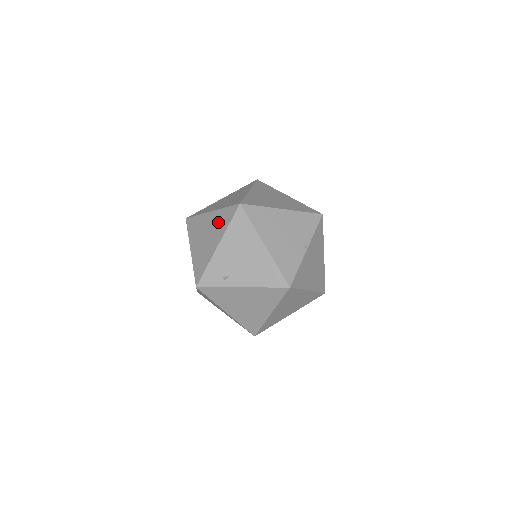
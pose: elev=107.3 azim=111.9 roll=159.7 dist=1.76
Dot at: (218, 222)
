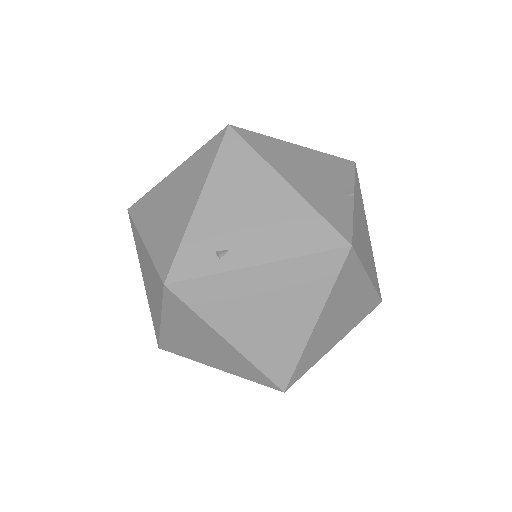
Dot at: (191, 172)
